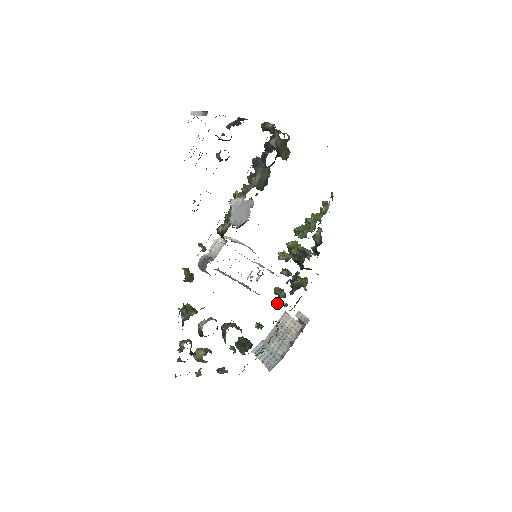
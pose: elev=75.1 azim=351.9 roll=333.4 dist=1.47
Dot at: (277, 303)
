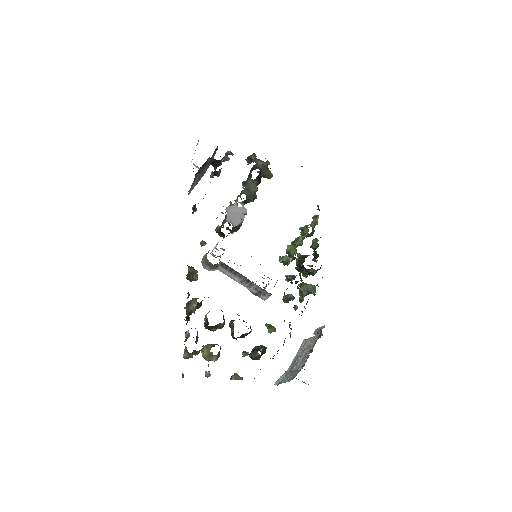
Dot at: occluded
